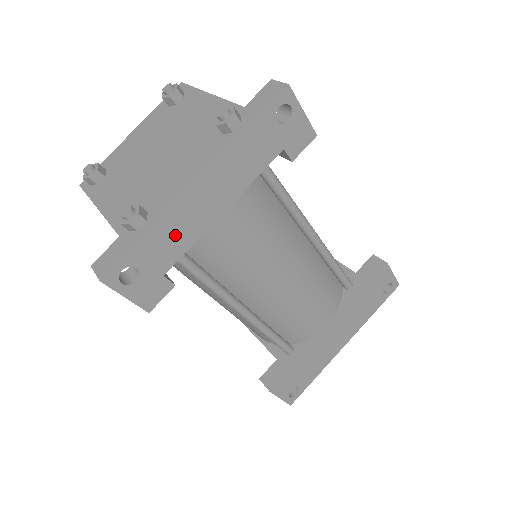
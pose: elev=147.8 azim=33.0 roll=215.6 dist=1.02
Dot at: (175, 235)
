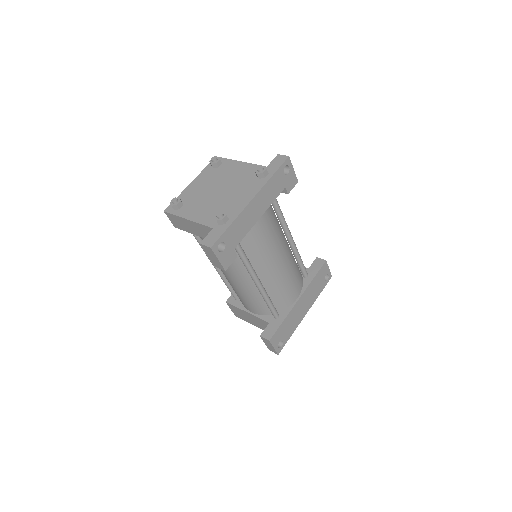
Dot at: (241, 227)
